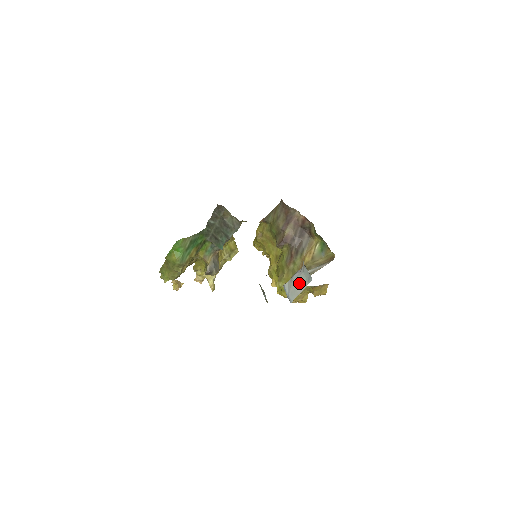
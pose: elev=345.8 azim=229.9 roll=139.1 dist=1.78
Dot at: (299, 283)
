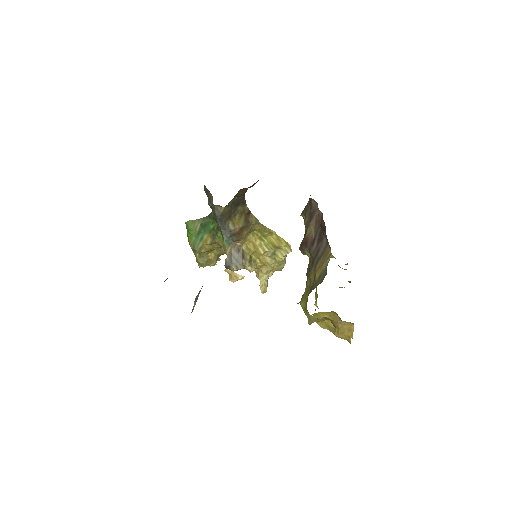
Dot at: occluded
